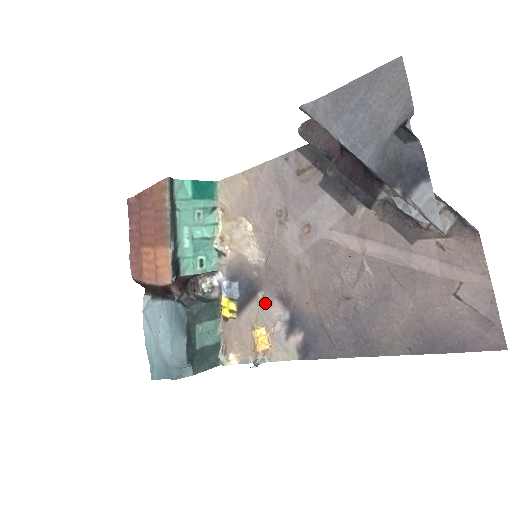
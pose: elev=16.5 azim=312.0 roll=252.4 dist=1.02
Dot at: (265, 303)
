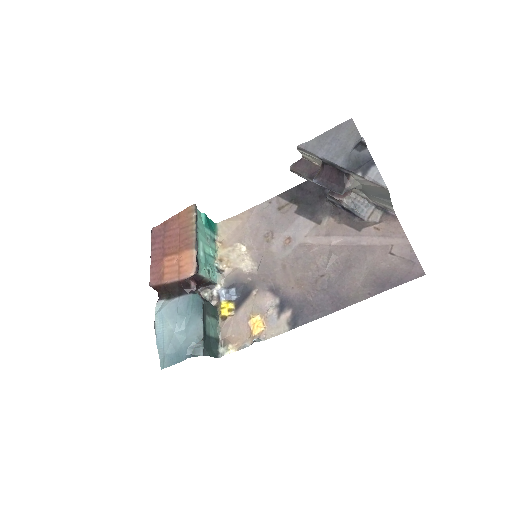
Dot at: (259, 297)
